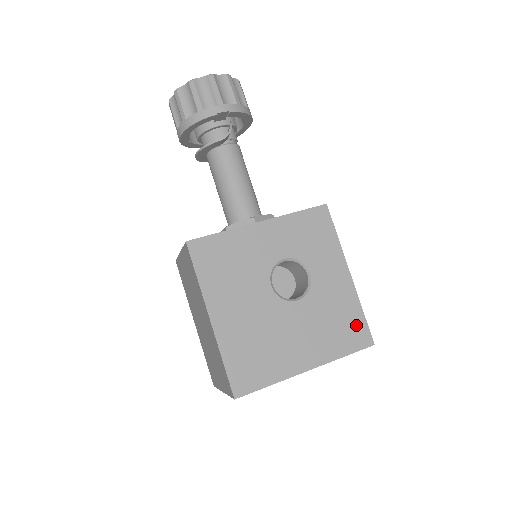
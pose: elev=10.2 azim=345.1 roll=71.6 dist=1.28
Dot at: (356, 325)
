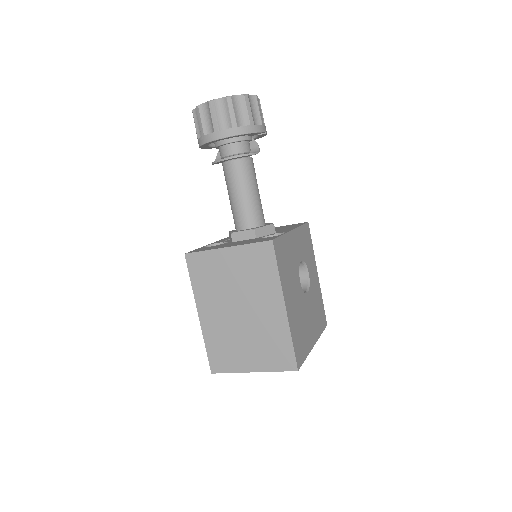
Dot at: (322, 311)
